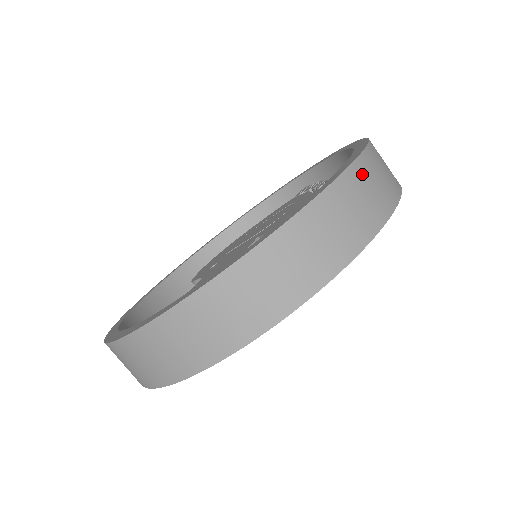
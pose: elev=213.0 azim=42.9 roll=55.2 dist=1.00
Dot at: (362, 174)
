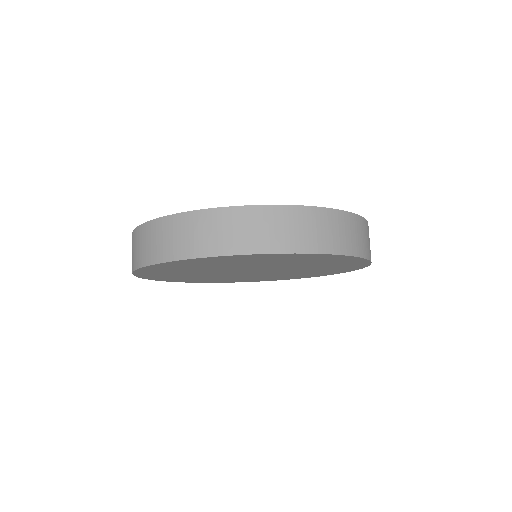
Dot at: (362, 225)
